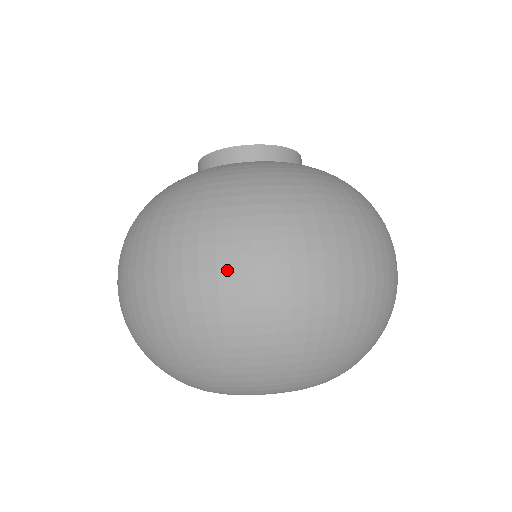
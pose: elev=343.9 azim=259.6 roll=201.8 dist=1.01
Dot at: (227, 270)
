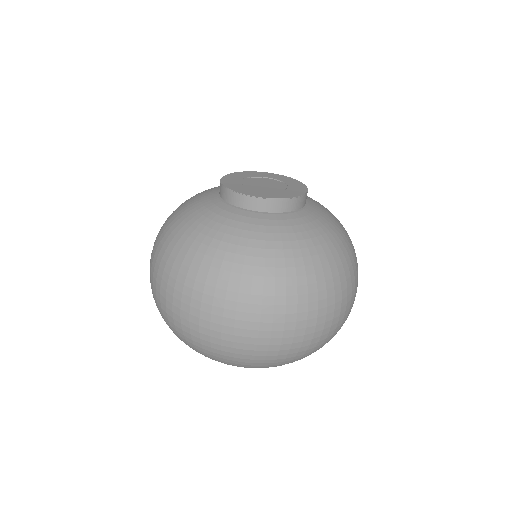
Dot at: (195, 317)
